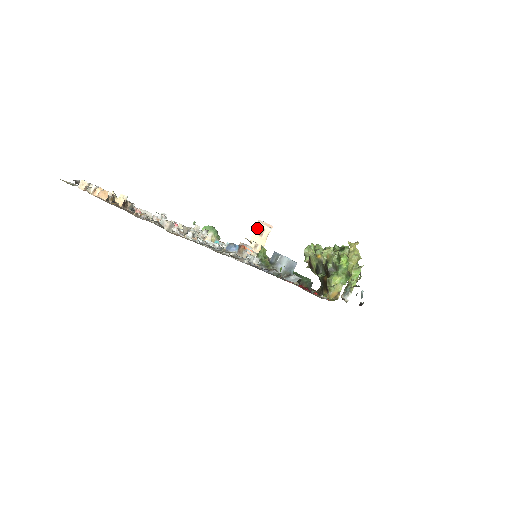
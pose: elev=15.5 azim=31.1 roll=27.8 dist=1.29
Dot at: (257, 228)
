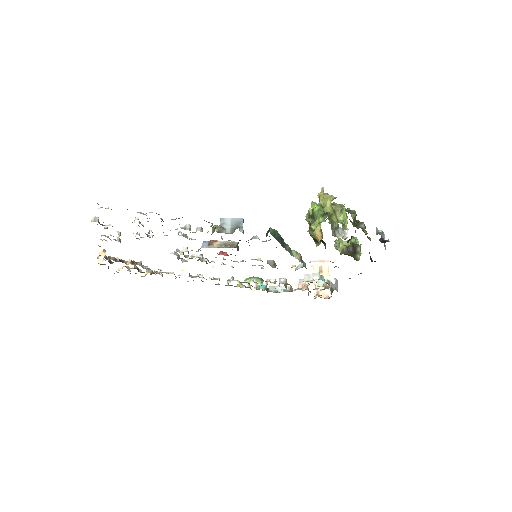
Dot at: (313, 268)
